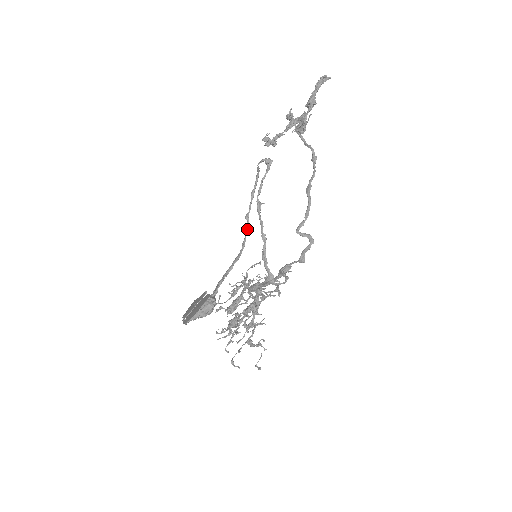
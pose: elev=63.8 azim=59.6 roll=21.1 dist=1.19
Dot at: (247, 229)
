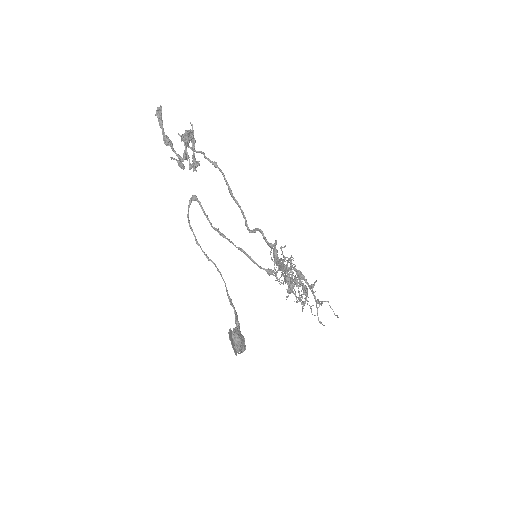
Dot at: (216, 267)
